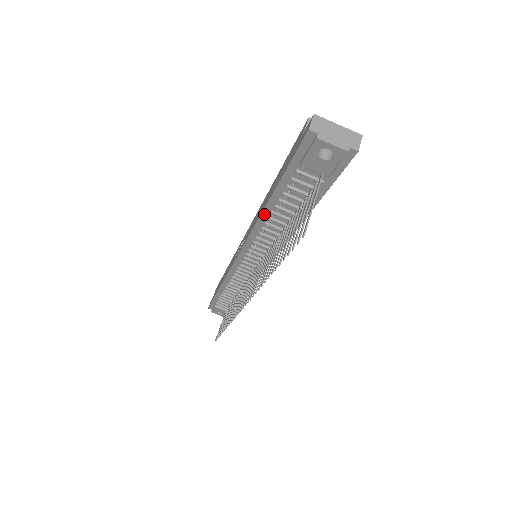
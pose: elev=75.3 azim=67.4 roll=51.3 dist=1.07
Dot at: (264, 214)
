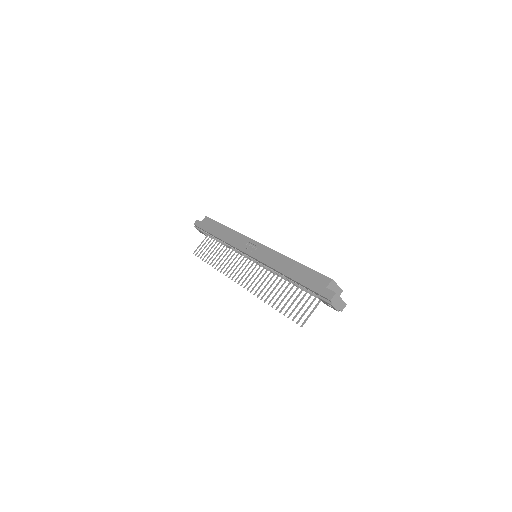
Dot at: (282, 274)
